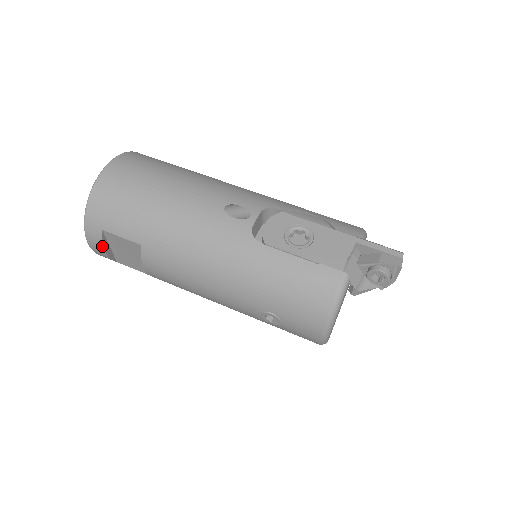
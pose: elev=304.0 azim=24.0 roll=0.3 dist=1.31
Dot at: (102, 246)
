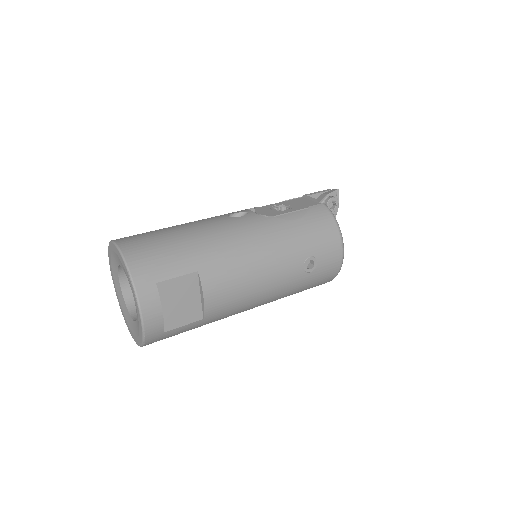
Dot at: (159, 304)
